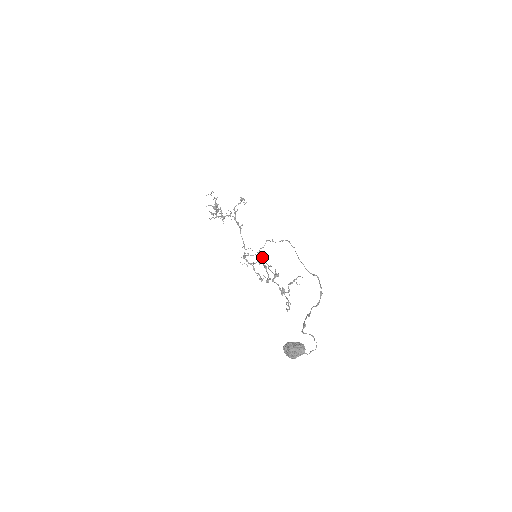
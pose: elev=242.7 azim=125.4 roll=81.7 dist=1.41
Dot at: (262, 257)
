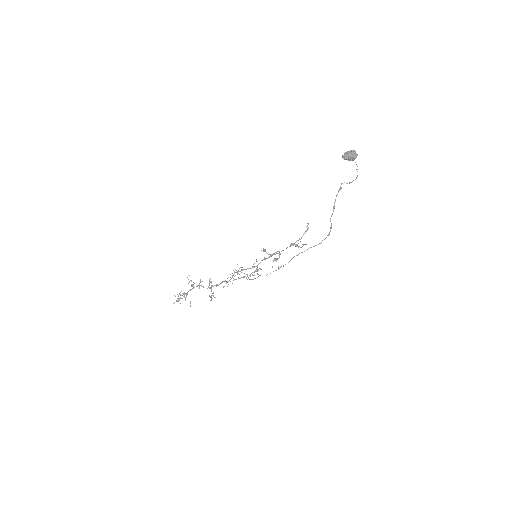
Dot at: (265, 250)
